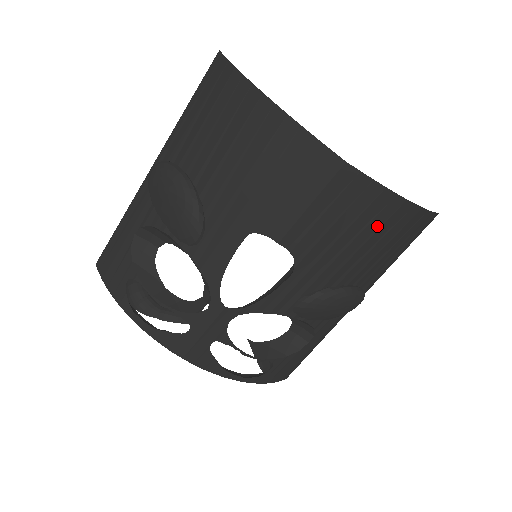
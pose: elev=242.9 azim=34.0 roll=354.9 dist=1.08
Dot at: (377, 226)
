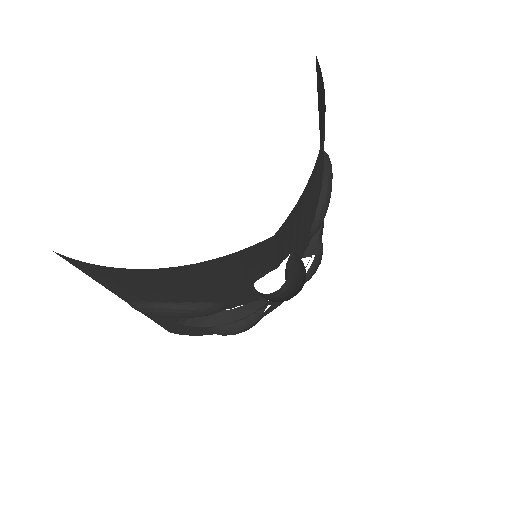
Dot at: (315, 181)
